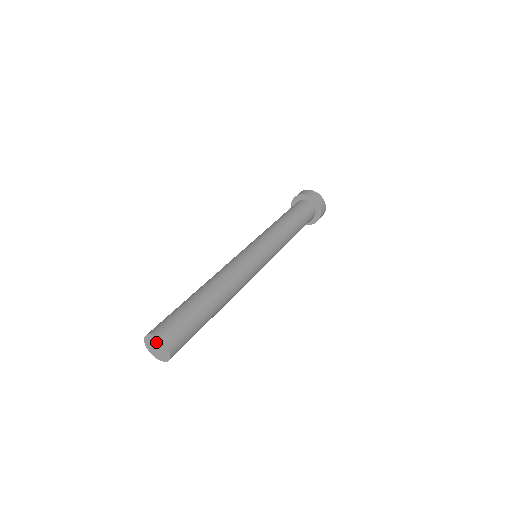
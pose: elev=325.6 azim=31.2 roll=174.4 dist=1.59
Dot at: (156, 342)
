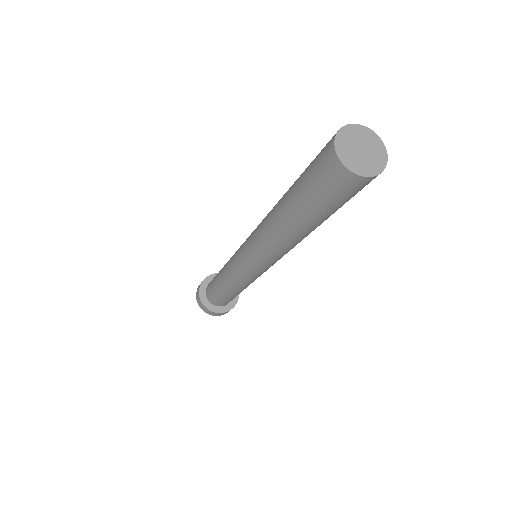
Dot at: (357, 136)
